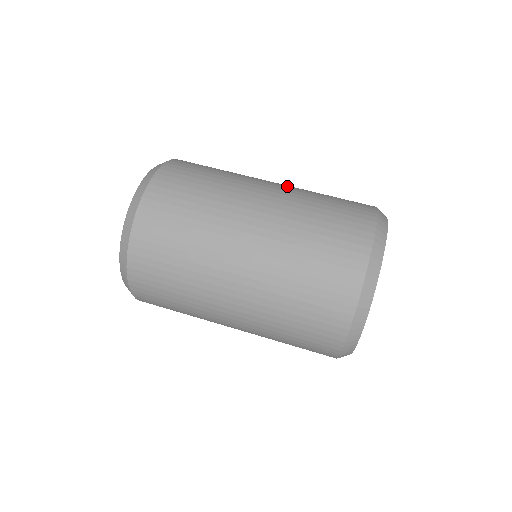
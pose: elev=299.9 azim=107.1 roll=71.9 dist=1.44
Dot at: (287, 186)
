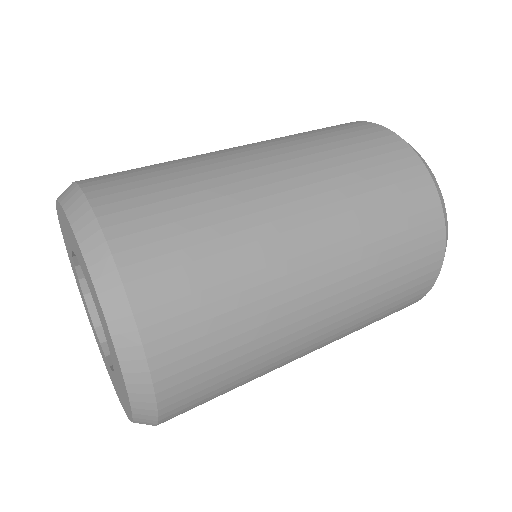
Dot at: (287, 156)
